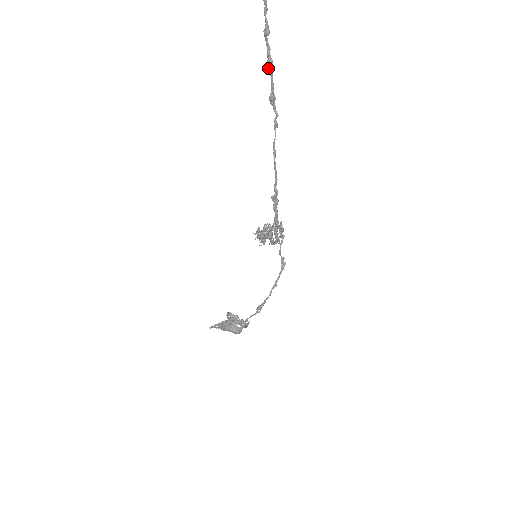
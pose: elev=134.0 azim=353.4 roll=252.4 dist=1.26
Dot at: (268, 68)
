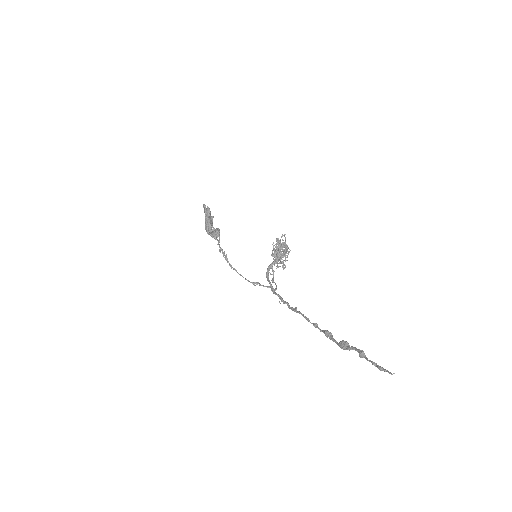
Dot at: (341, 345)
